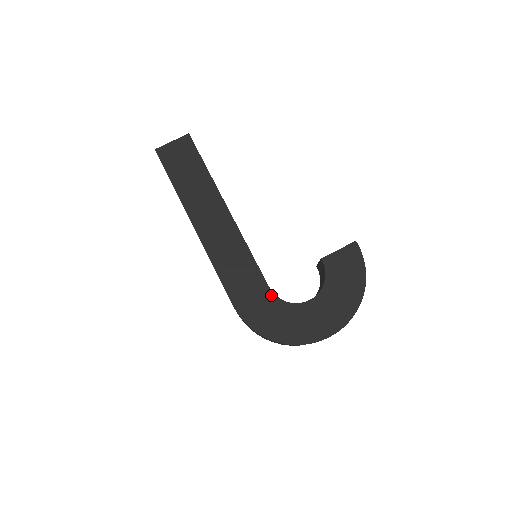
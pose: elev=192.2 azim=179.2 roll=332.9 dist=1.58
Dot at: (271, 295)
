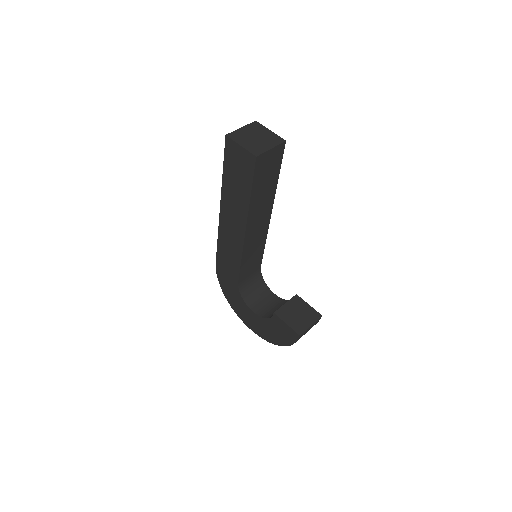
Dot at: (236, 285)
